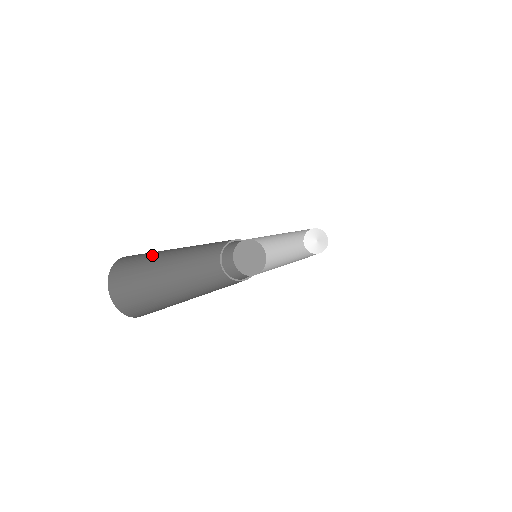
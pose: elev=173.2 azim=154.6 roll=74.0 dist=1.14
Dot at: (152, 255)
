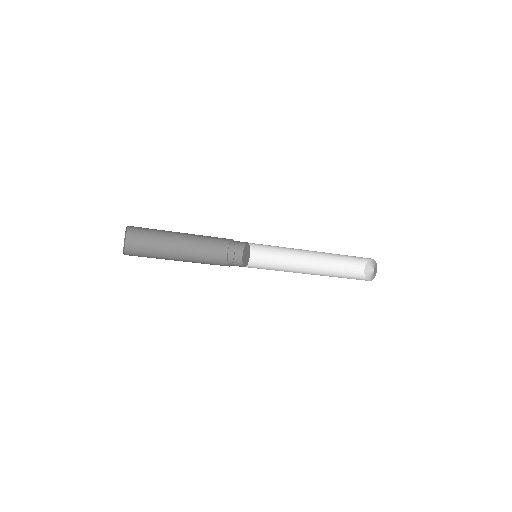
Dot at: (153, 243)
